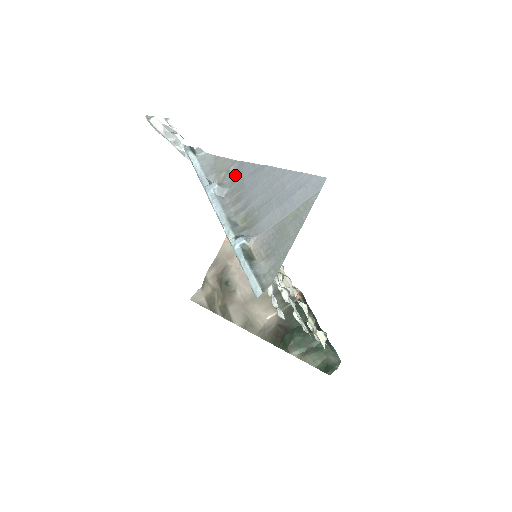
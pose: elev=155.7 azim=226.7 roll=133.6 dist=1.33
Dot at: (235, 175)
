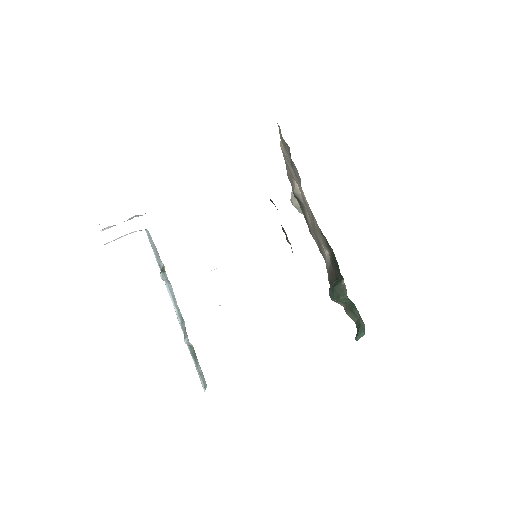
Dot at: occluded
